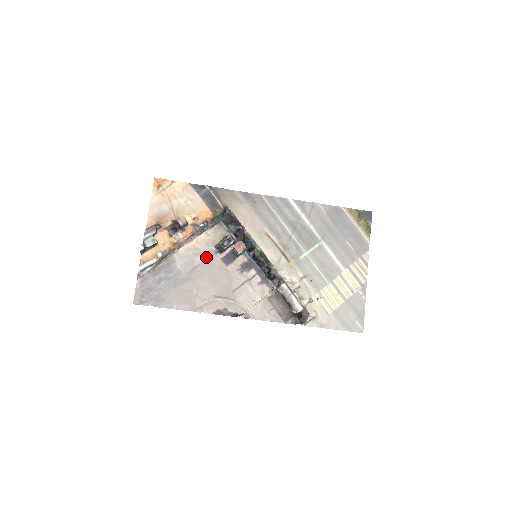
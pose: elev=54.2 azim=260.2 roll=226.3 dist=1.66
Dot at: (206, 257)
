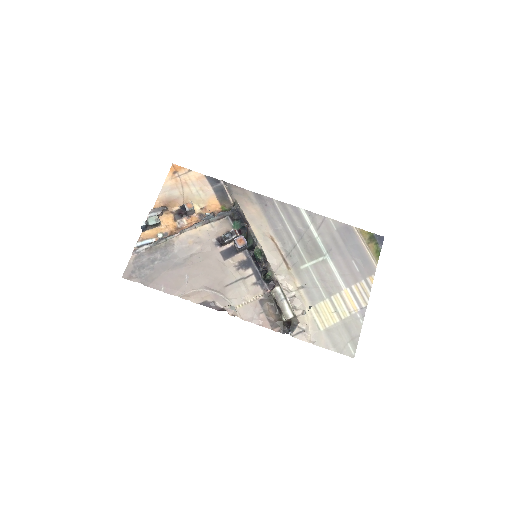
Dot at: (205, 247)
